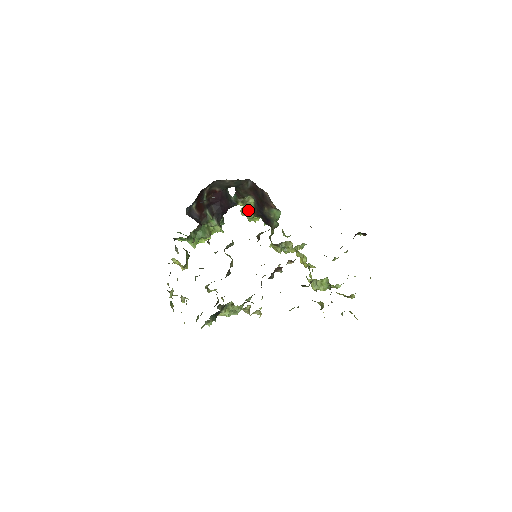
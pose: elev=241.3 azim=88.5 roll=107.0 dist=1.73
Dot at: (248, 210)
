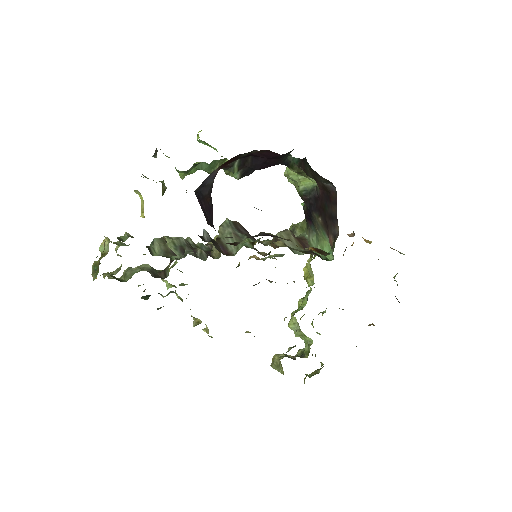
Dot at: (298, 180)
